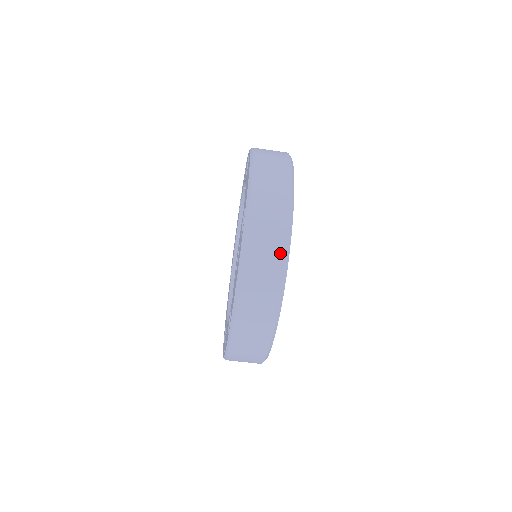
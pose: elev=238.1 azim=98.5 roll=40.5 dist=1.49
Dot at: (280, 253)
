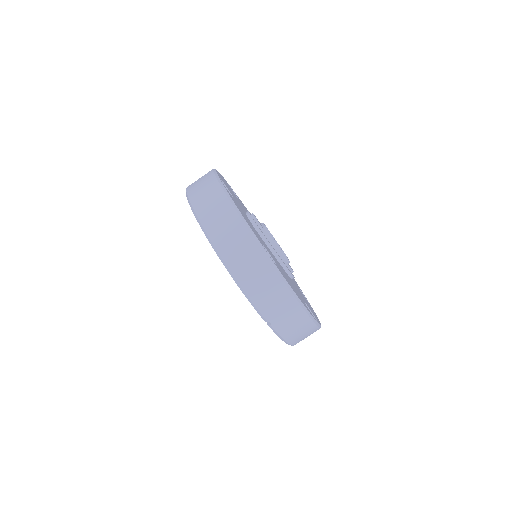
Dot at: (219, 194)
